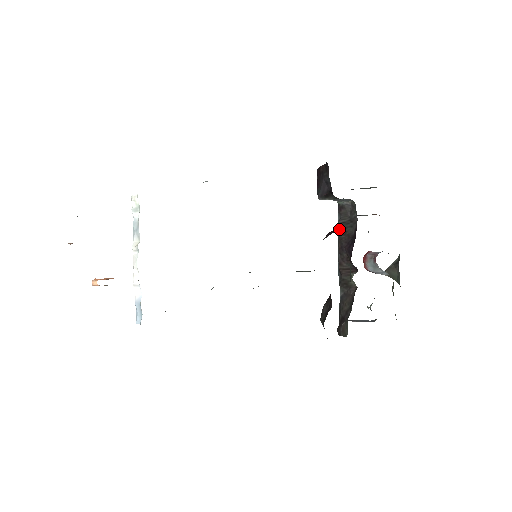
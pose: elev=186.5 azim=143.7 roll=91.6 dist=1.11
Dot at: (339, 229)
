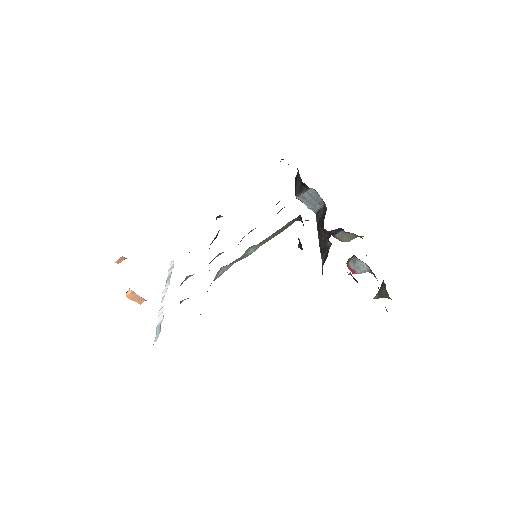
Dot at: (317, 224)
